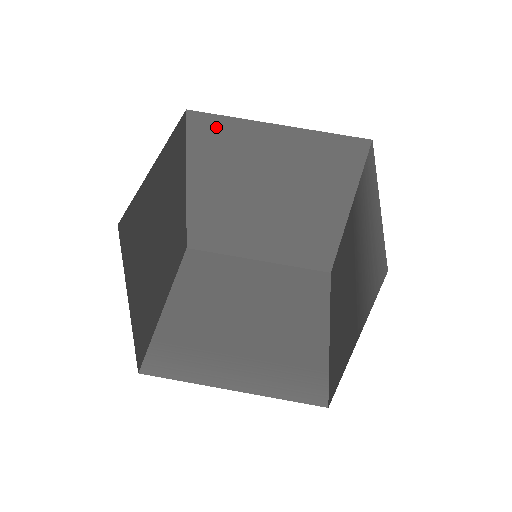
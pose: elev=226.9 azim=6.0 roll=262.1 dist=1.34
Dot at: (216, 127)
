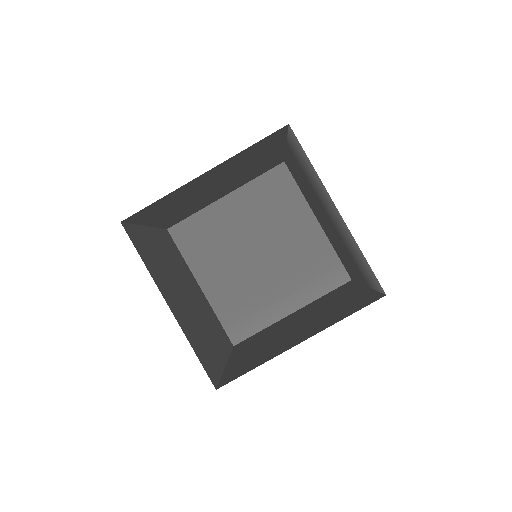
Dot at: (151, 207)
